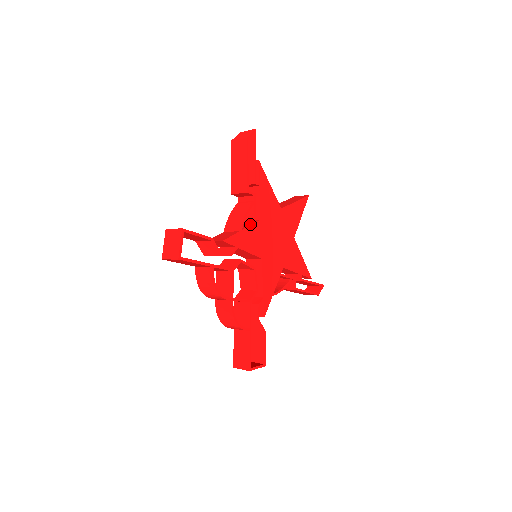
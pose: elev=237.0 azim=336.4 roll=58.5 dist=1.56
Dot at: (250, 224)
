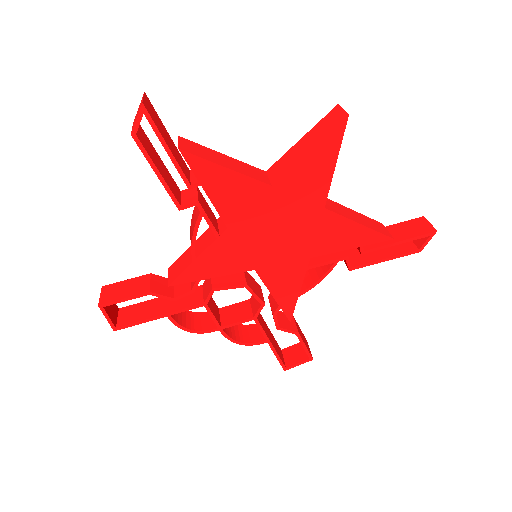
Dot at: (211, 241)
